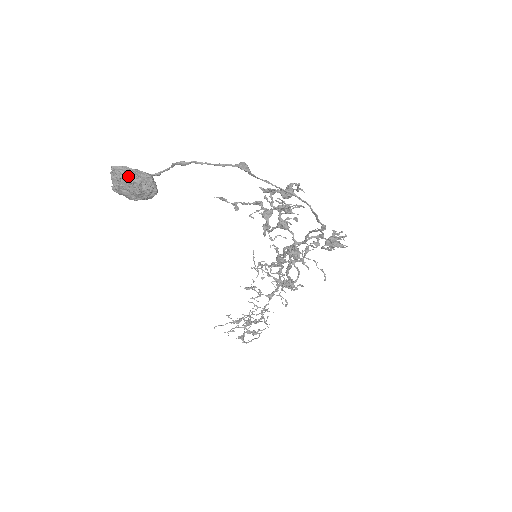
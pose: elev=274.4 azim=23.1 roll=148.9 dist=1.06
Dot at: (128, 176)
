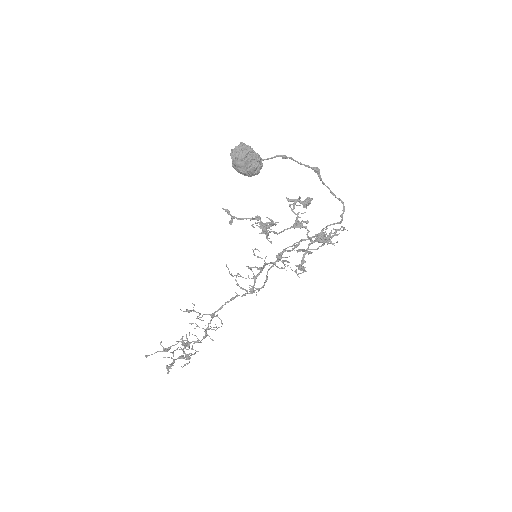
Dot at: occluded
